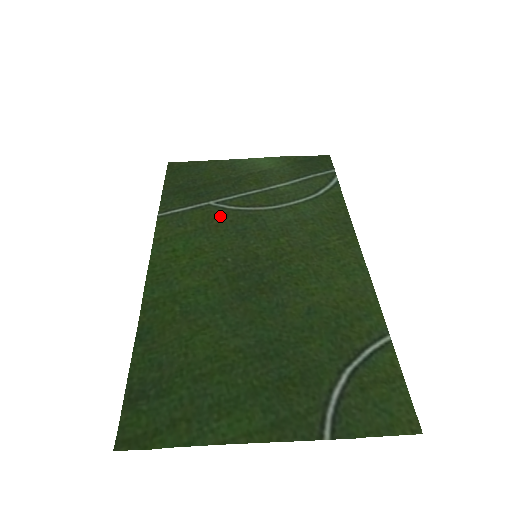
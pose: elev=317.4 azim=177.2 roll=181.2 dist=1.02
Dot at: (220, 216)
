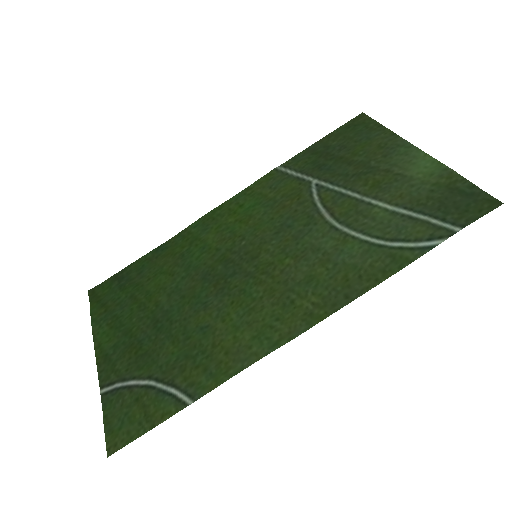
Dot at: (298, 200)
